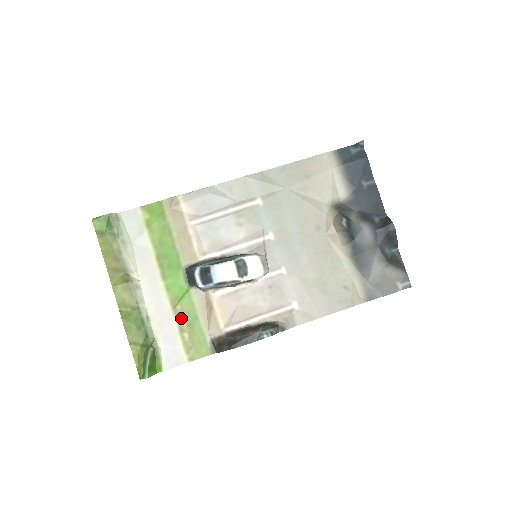
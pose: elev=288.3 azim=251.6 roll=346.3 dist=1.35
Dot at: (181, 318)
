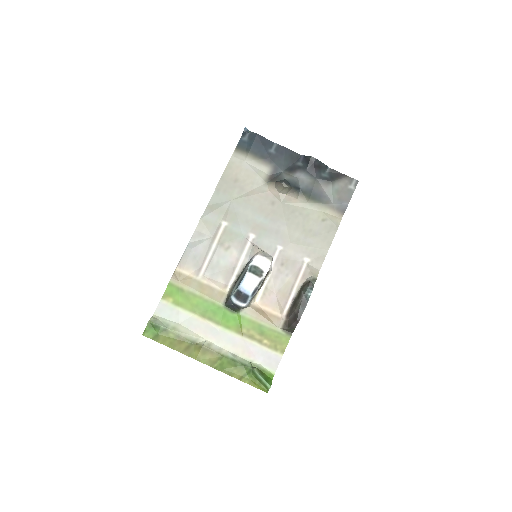
Dot at: (252, 335)
